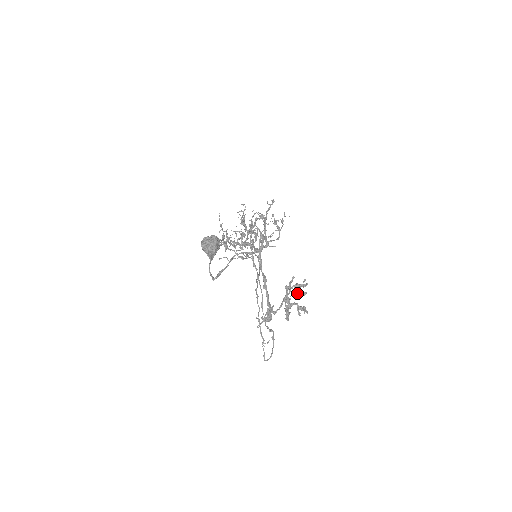
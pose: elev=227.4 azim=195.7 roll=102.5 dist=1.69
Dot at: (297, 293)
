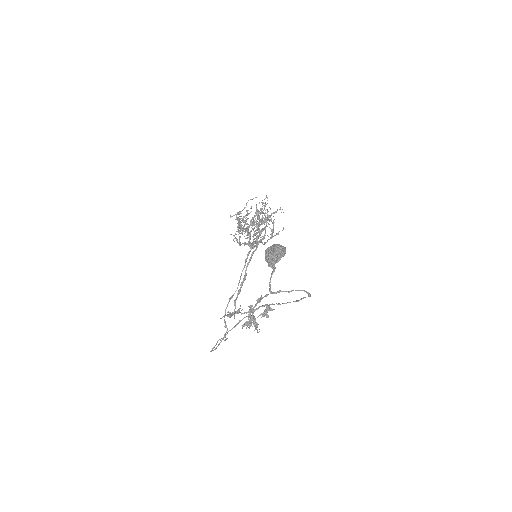
Dot at: (264, 312)
